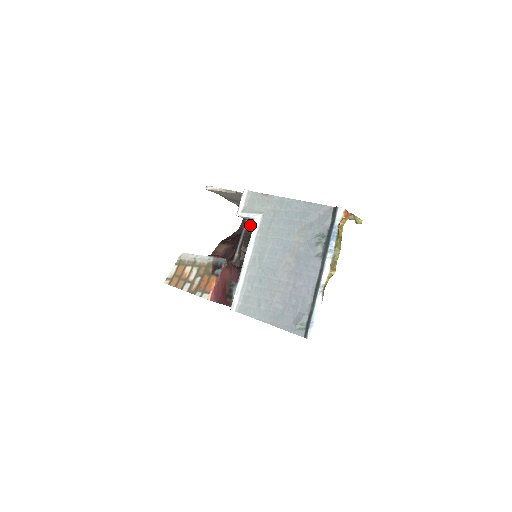
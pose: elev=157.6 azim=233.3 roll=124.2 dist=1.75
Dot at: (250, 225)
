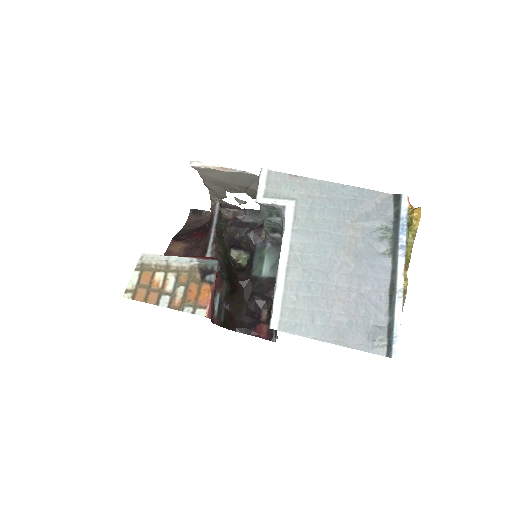
Dot at: (220, 217)
